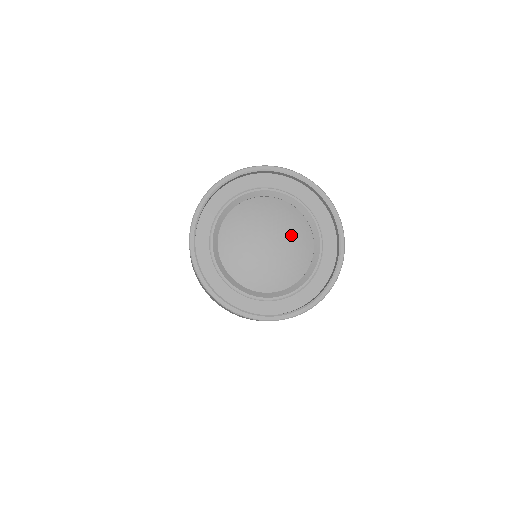
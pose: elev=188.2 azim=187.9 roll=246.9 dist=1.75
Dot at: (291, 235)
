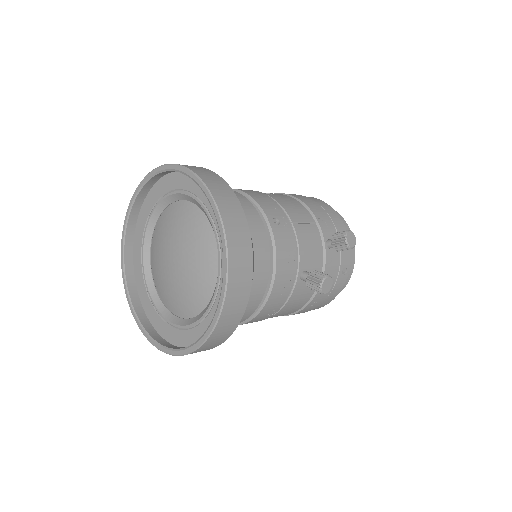
Dot at: (191, 246)
